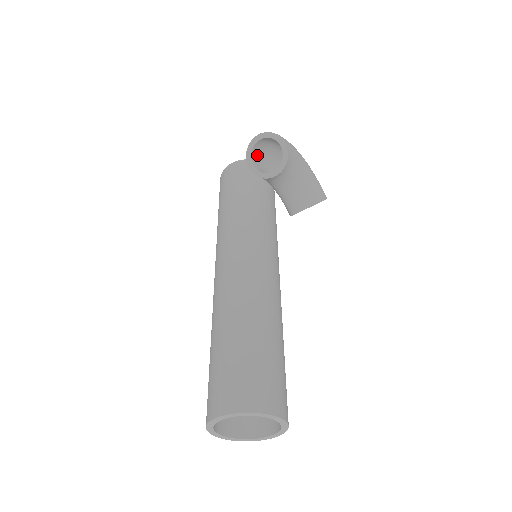
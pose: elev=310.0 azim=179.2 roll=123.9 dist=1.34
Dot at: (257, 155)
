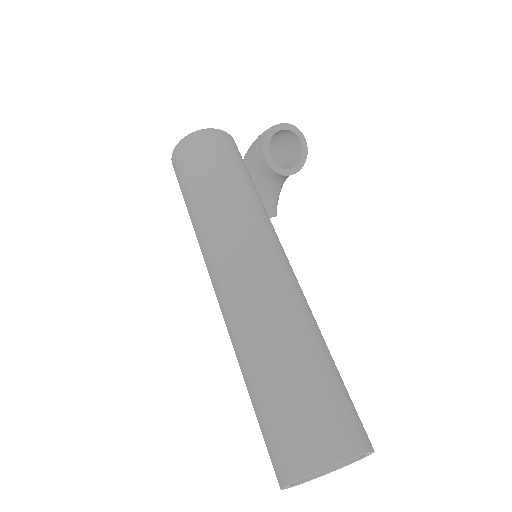
Dot at: occluded
